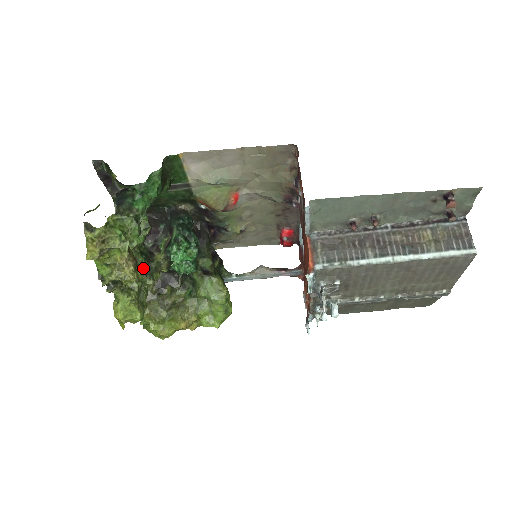
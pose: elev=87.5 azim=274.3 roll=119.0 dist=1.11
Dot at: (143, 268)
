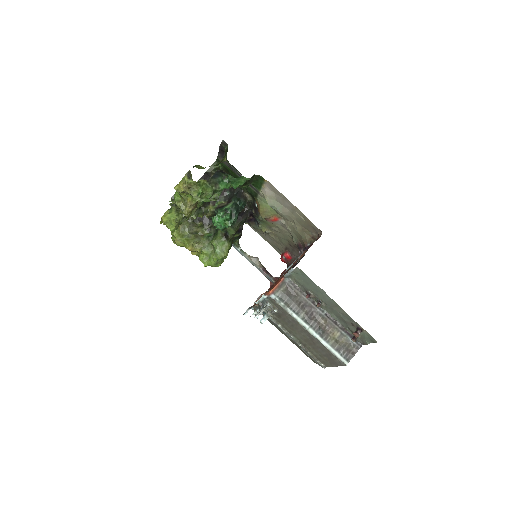
Dot at: (197, 207)
